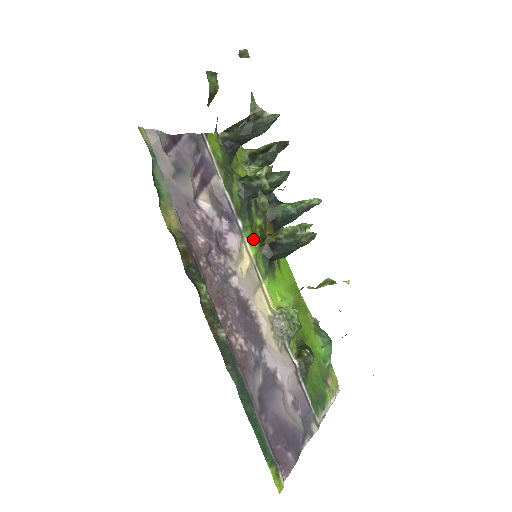
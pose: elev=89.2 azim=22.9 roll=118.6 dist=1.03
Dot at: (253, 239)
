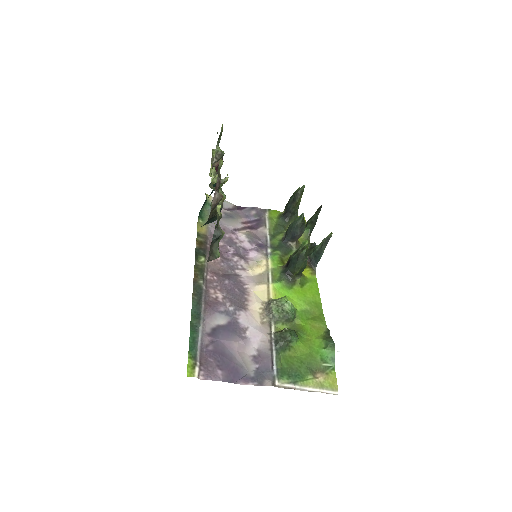
Dot at: (279, 262)
